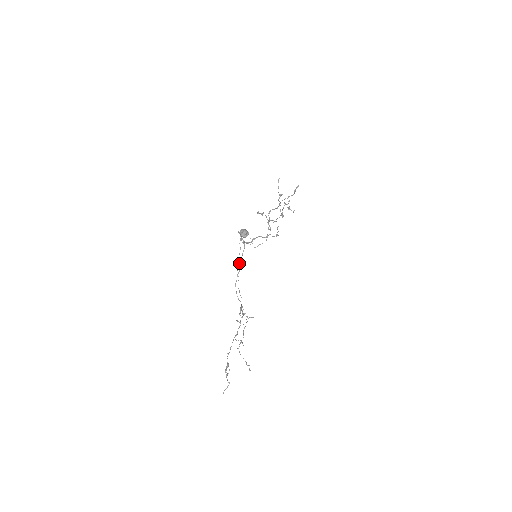
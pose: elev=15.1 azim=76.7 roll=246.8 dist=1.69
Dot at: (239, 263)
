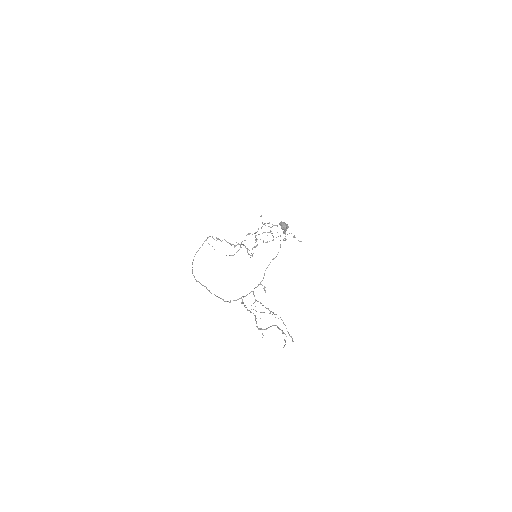
Dot at: occluded
